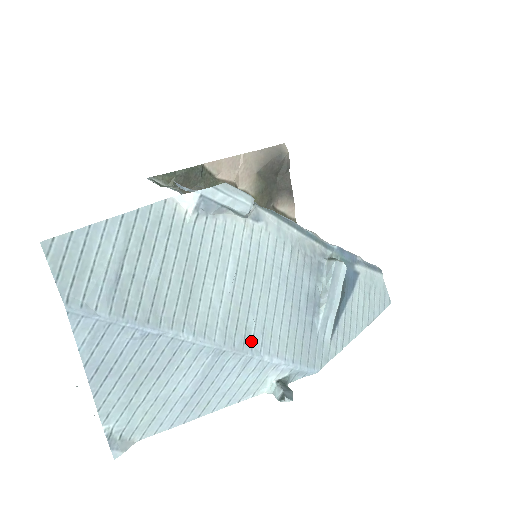
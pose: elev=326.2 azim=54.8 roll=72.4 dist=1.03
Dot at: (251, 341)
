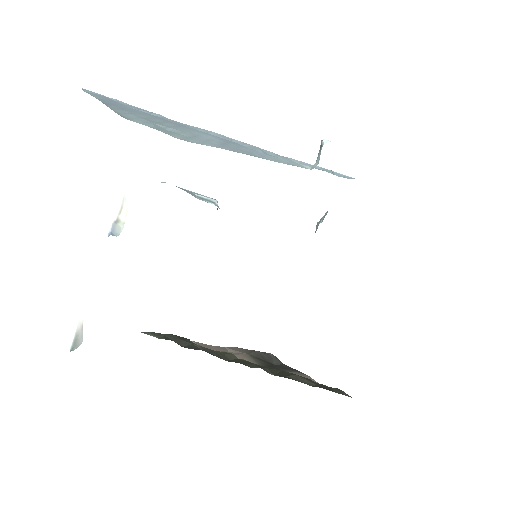
Dot at: occluded
